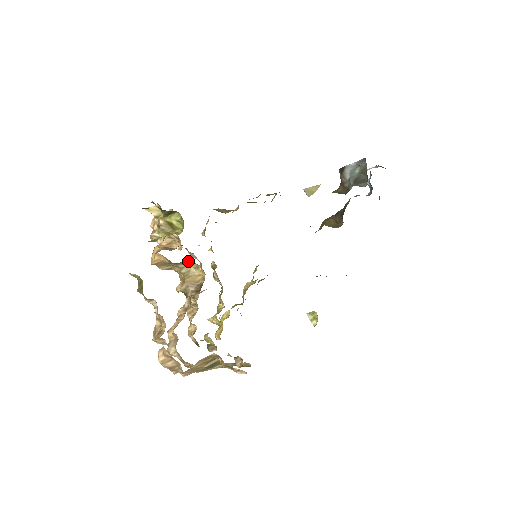
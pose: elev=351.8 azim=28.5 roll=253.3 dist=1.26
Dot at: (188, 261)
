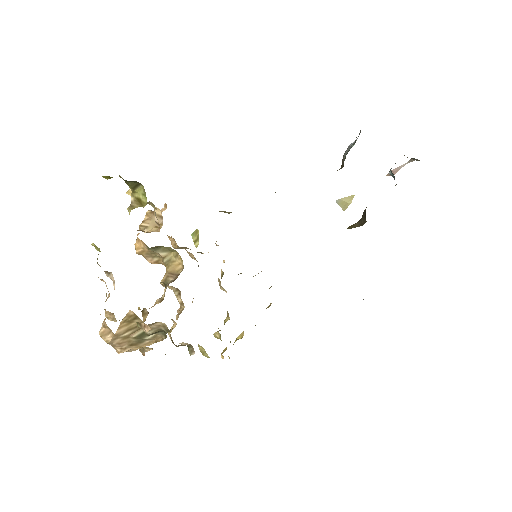
Dot at: (166, 247)
